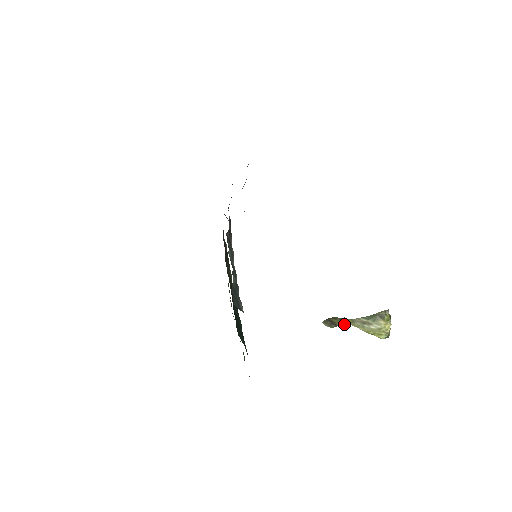
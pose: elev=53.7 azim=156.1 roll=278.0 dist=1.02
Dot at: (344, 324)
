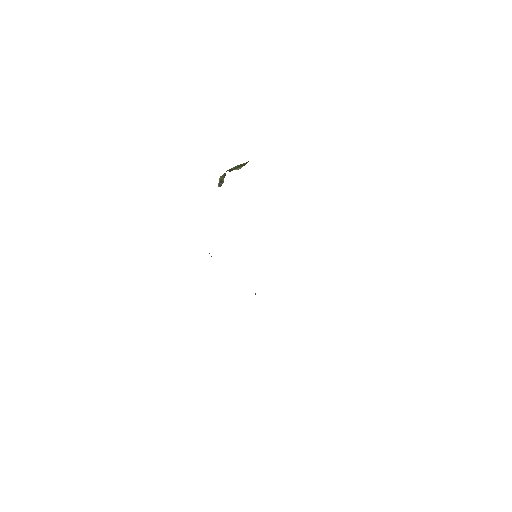
Dot at: (224, 175)
